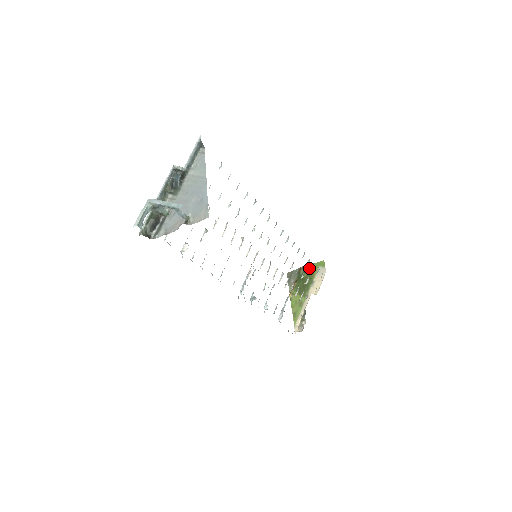
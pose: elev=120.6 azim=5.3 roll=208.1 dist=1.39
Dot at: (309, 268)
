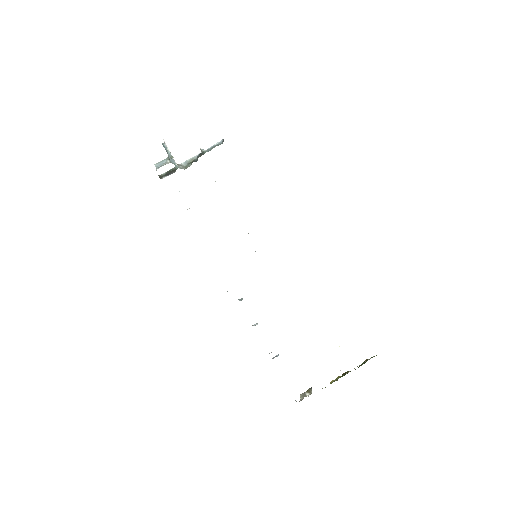
Dot at: occluded
